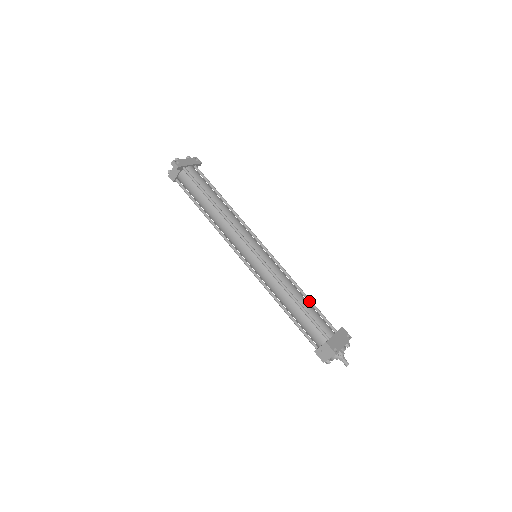
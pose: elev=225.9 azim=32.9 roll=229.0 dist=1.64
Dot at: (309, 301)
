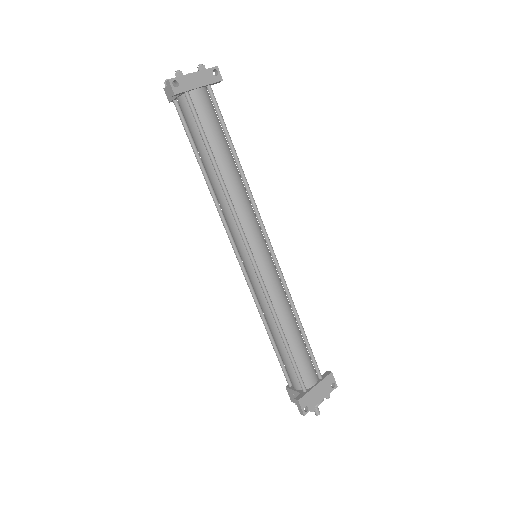
Dot at: (302, 335)
